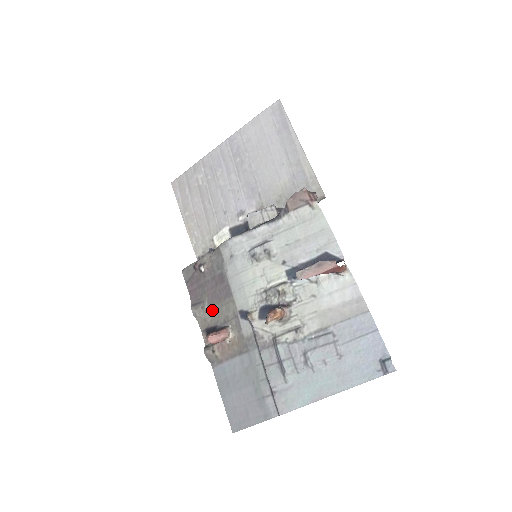
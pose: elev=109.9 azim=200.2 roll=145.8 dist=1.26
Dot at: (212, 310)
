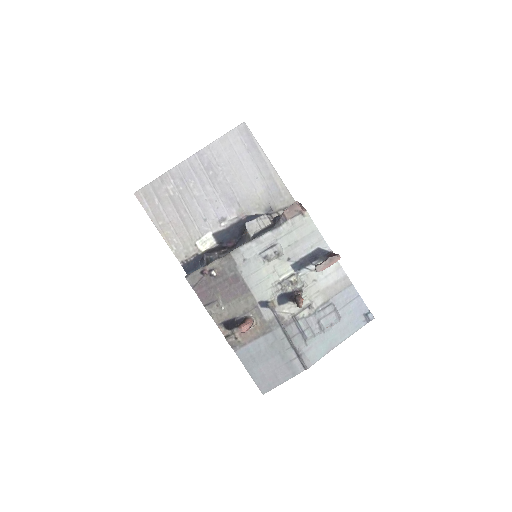
Dot at: (228, 306)
